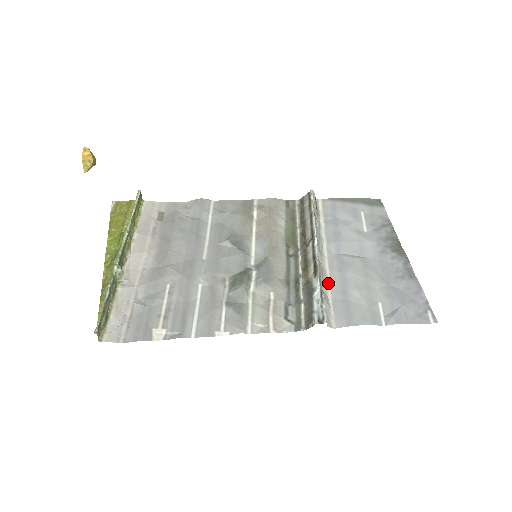
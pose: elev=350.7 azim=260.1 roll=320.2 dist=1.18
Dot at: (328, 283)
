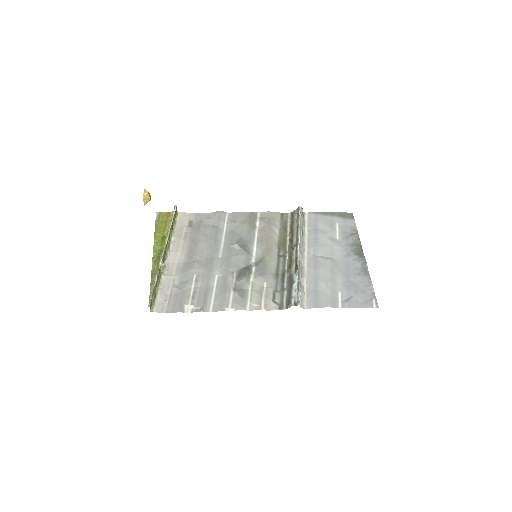
Dot at: (305, 277)
